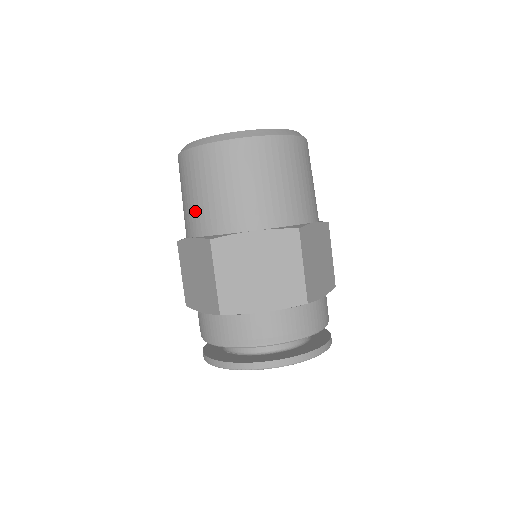
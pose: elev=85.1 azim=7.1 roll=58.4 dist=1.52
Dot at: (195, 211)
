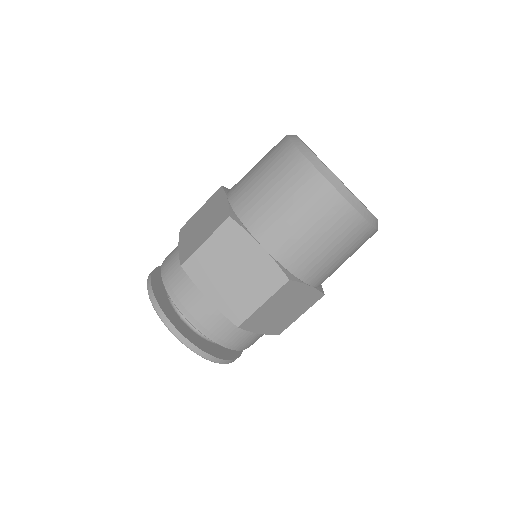
Dot at: (247, 186)
